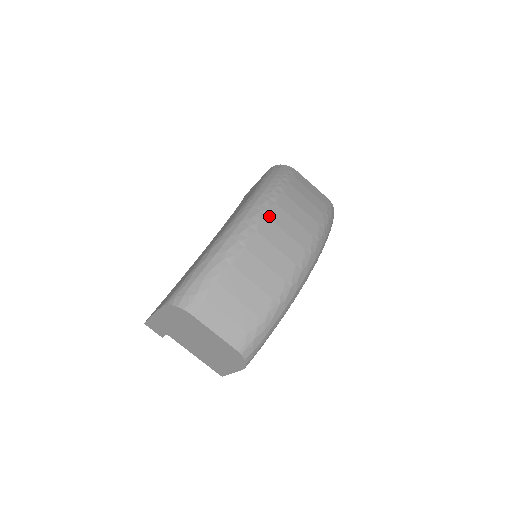
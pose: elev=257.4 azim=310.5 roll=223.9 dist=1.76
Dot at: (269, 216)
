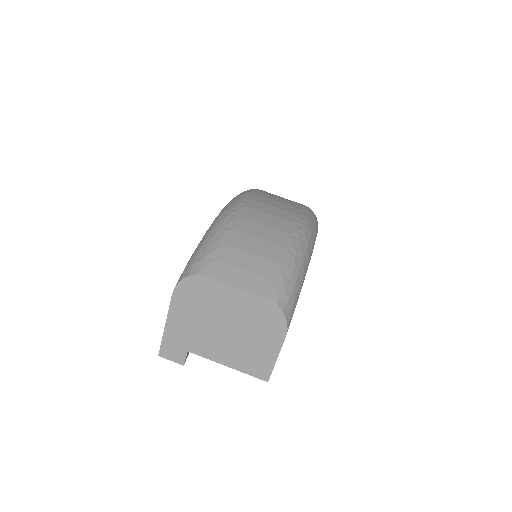
Dot at: (253, 198)
